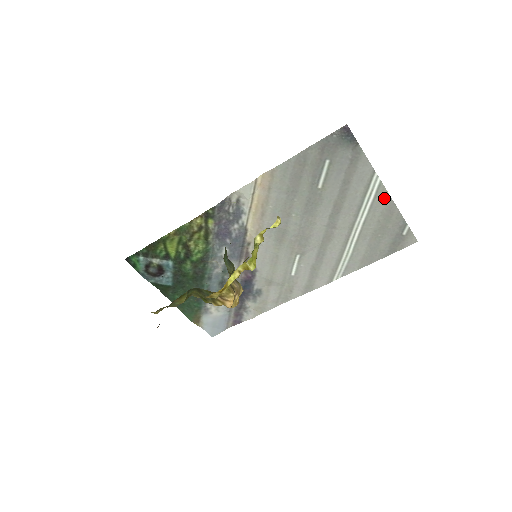
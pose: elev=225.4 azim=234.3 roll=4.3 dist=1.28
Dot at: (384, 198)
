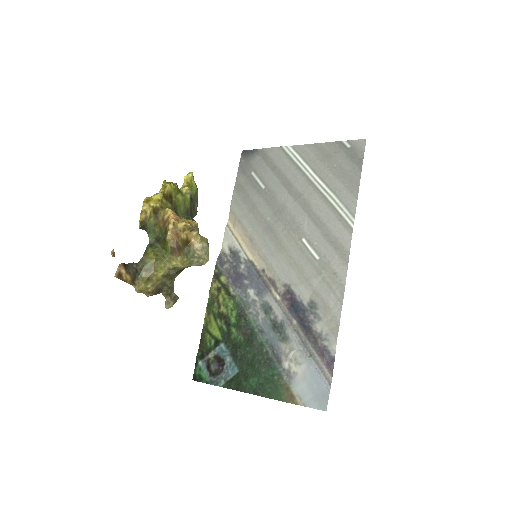
Dot at: (306, 149)
